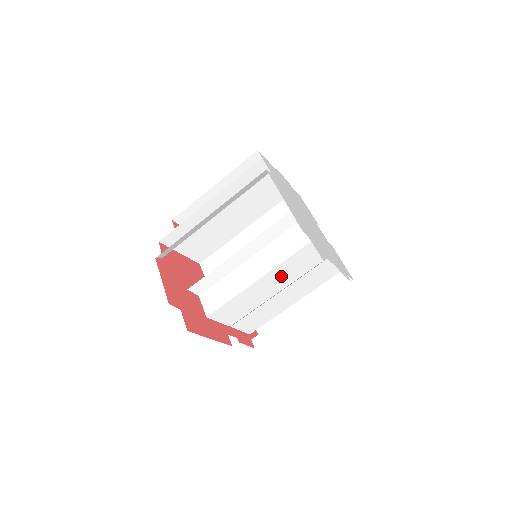
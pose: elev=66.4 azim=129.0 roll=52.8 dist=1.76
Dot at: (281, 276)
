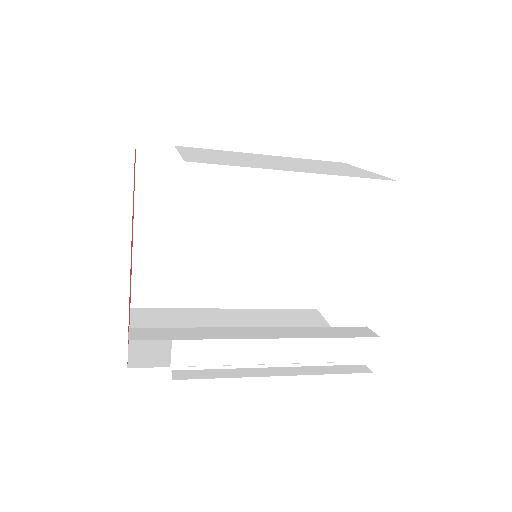
Dot at: occluded
